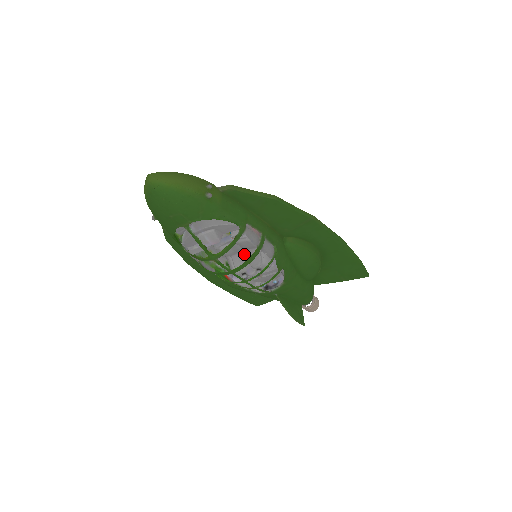
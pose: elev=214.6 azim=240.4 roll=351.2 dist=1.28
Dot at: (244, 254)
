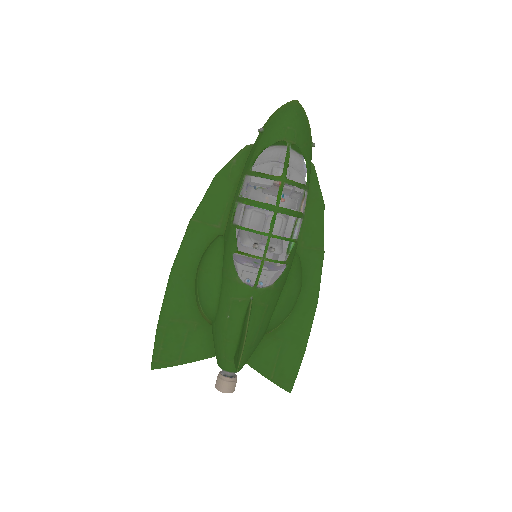
Dot at: (261, 235)
